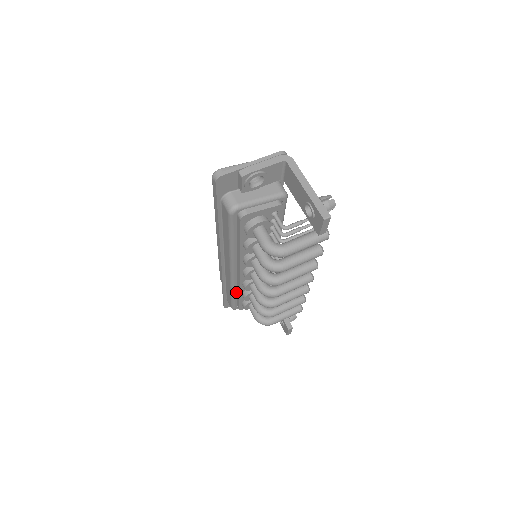
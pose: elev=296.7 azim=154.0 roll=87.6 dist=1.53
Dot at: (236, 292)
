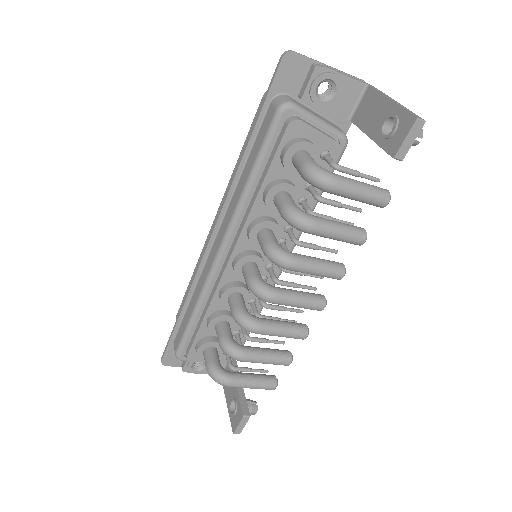
Dot at: (201, 312)
